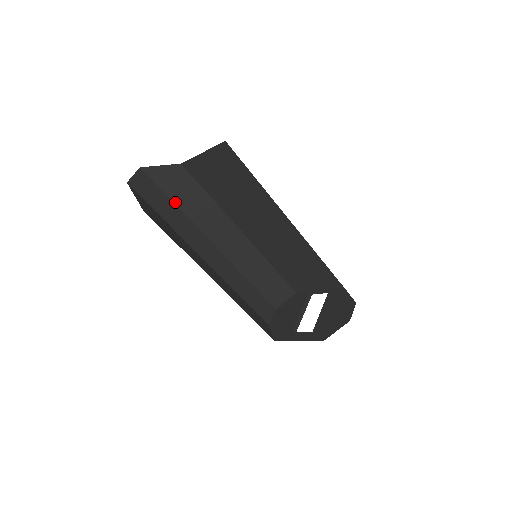
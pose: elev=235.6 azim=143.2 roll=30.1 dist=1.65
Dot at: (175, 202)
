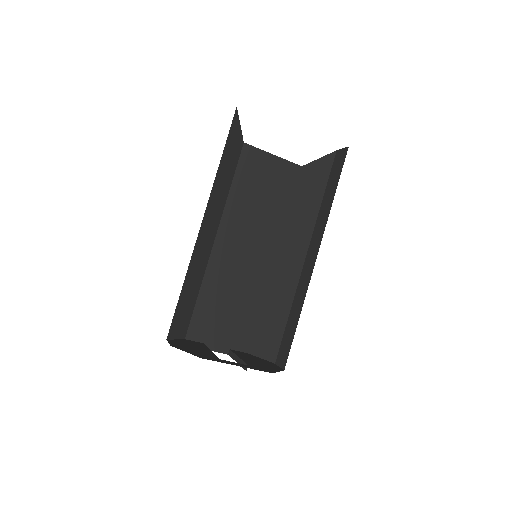
Dot at: (222, 155)
